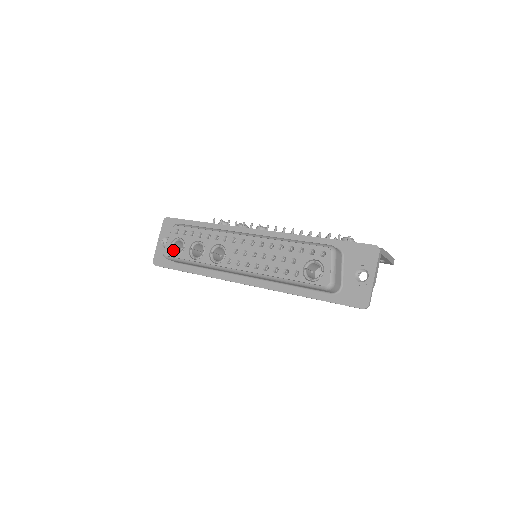
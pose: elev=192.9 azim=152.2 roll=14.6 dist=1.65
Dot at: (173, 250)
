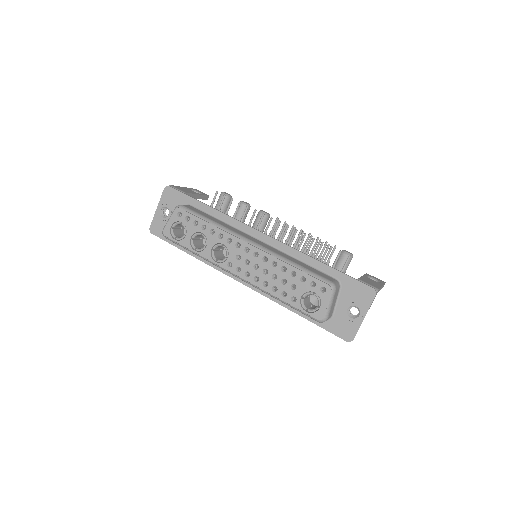
Dot at: (173, 232)
